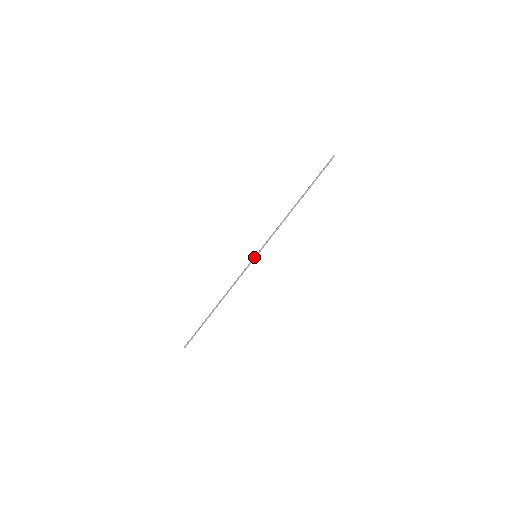
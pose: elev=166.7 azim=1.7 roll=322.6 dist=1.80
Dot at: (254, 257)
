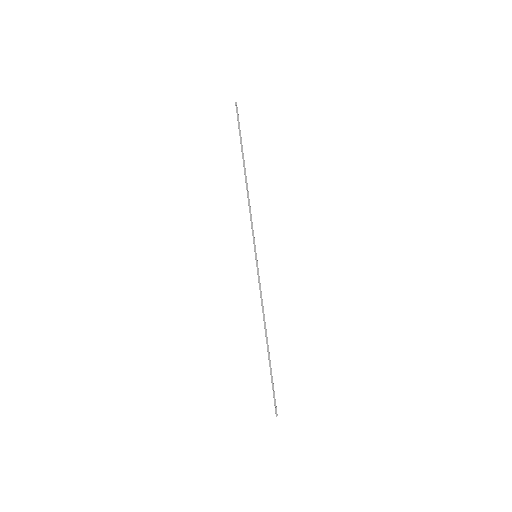
Dot at: (255, 259)
